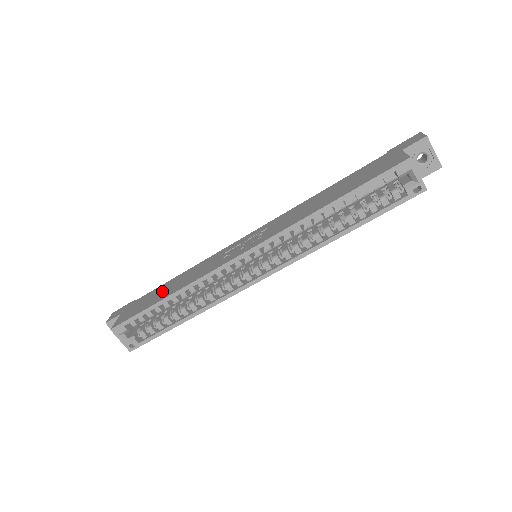
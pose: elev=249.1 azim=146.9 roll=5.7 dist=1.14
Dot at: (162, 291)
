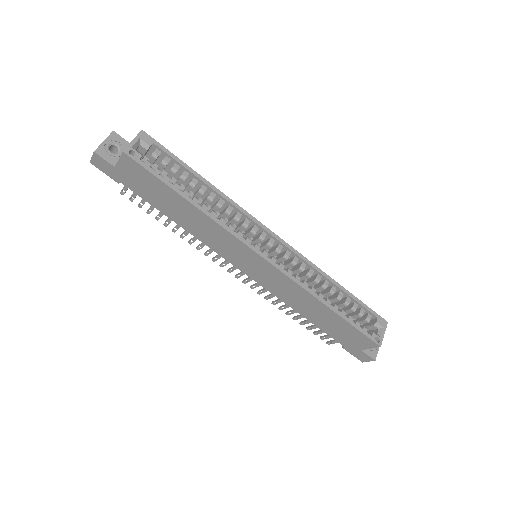
Dot at: occluded
